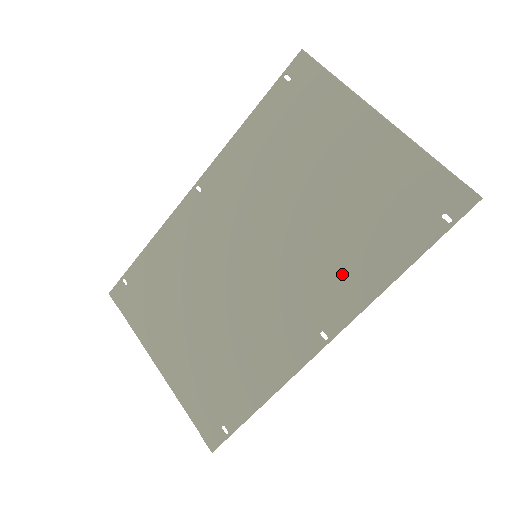
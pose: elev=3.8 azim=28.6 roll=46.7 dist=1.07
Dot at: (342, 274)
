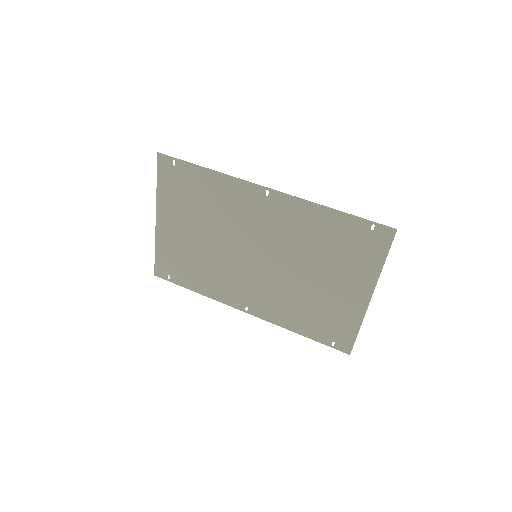
Dot at: (279, 307)
